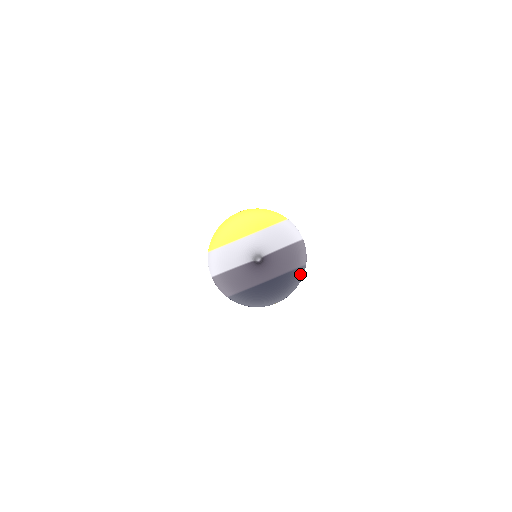
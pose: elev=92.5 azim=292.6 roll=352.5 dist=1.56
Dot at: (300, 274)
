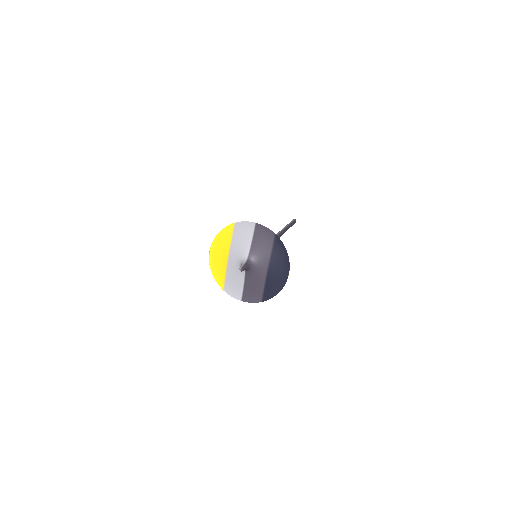
Dot at: (279, 243)
